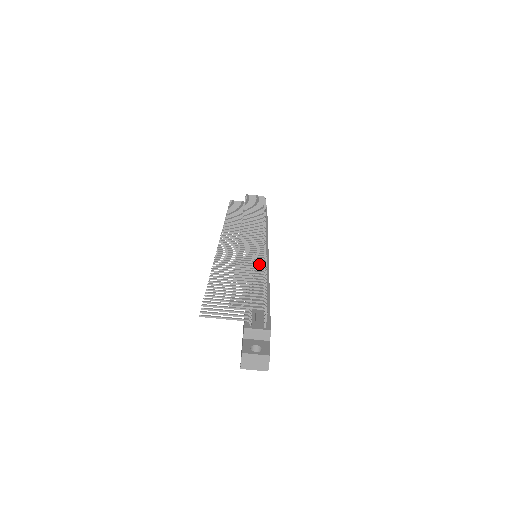
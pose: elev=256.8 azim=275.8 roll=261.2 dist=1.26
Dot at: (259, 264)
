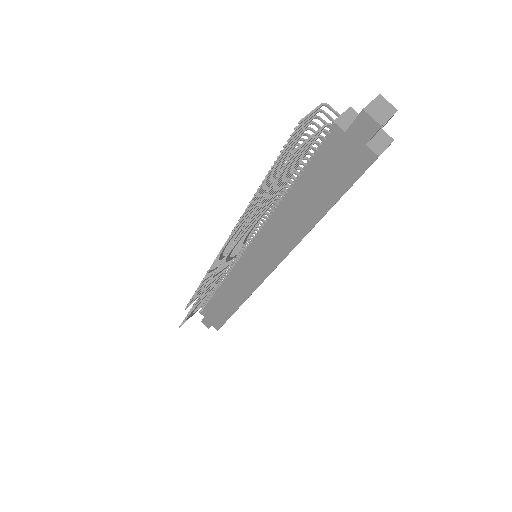
Dot at: (269, 183)
